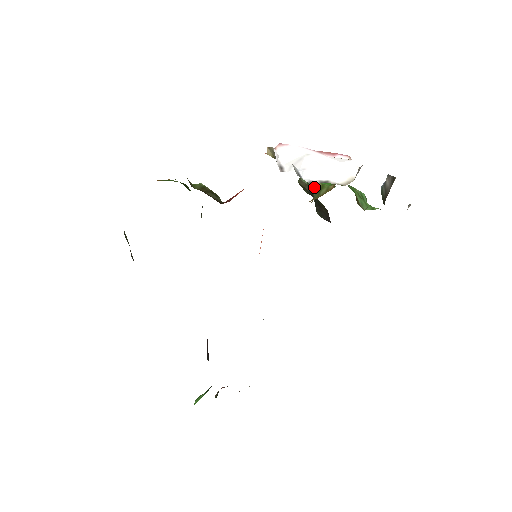
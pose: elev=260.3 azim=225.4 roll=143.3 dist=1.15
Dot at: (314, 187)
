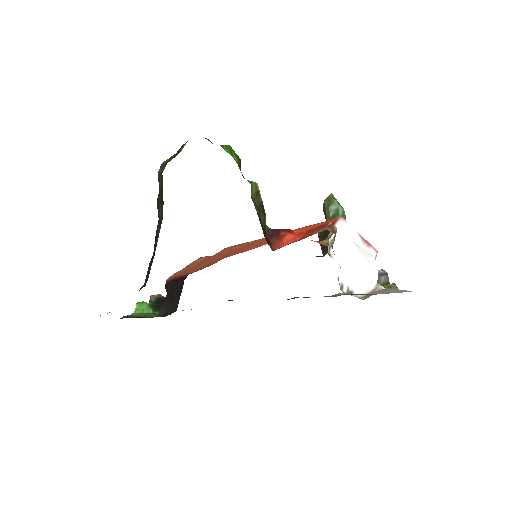
Dot at: occluded
